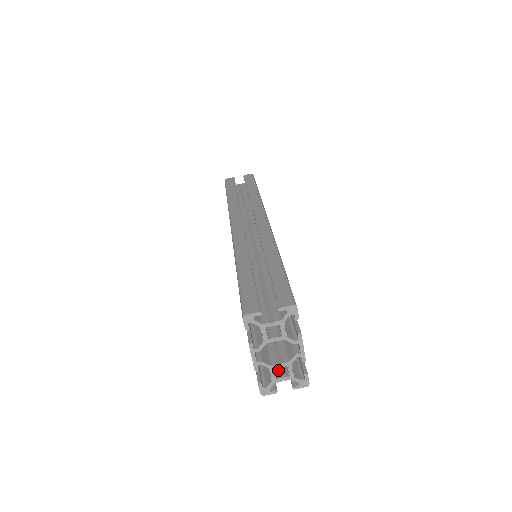
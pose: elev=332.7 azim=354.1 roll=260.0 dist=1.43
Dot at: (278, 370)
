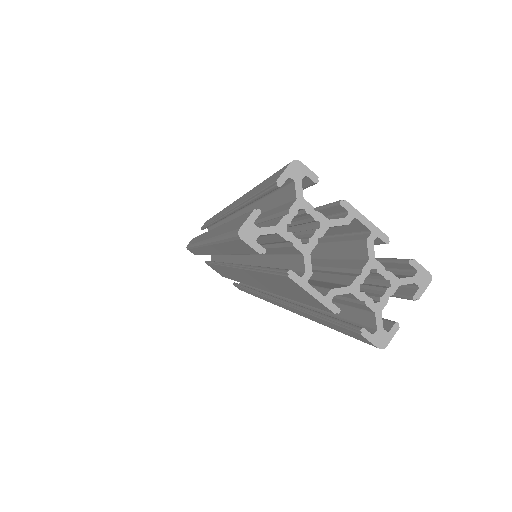
Dot at: (370, 295)
